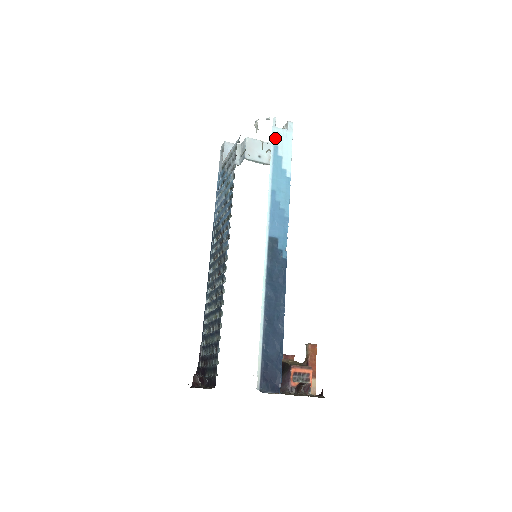
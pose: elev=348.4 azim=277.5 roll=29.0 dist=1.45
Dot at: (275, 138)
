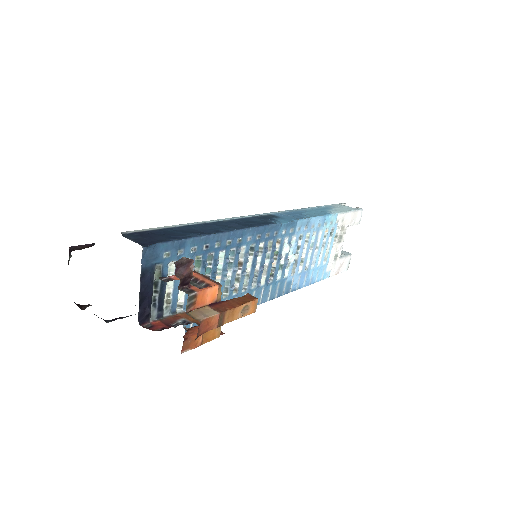
Dot at: (335, 206)
